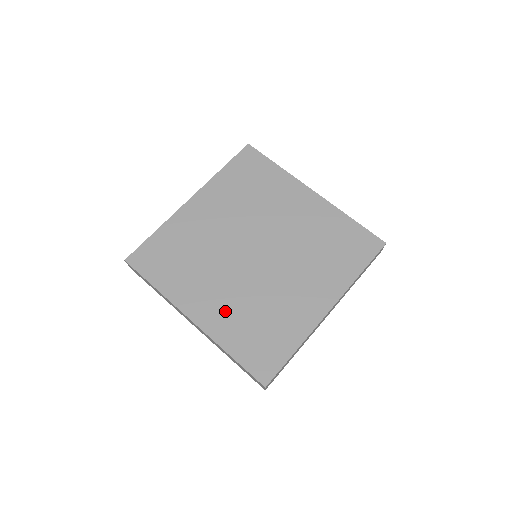
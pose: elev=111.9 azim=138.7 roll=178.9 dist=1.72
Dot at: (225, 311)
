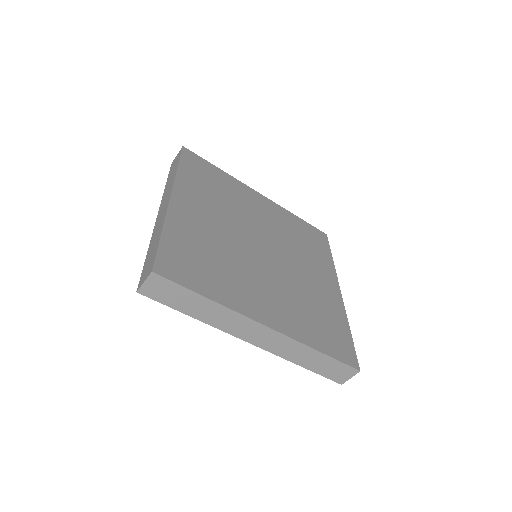
Dot at: (285, 309)
